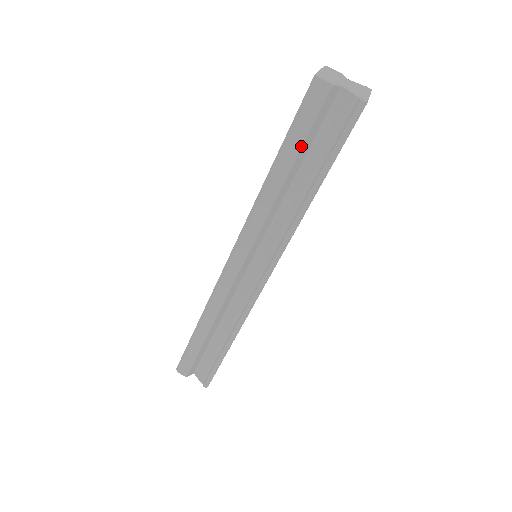
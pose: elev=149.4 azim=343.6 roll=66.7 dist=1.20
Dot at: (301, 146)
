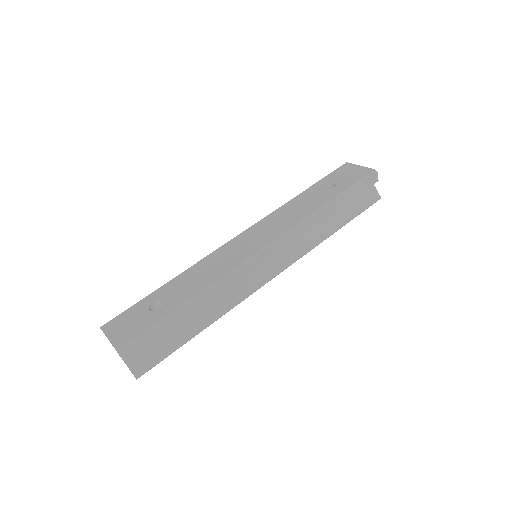
Dot at: (350, 200)
